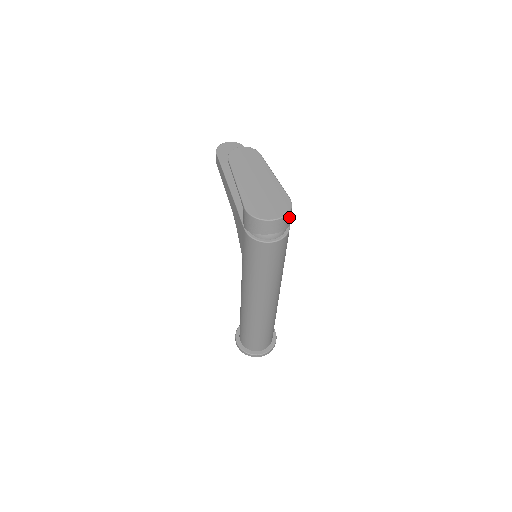
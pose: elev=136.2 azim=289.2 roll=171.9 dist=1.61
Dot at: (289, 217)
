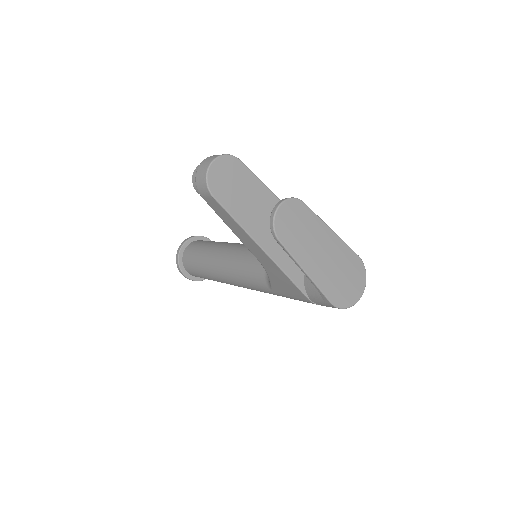
Dot at: occluded
